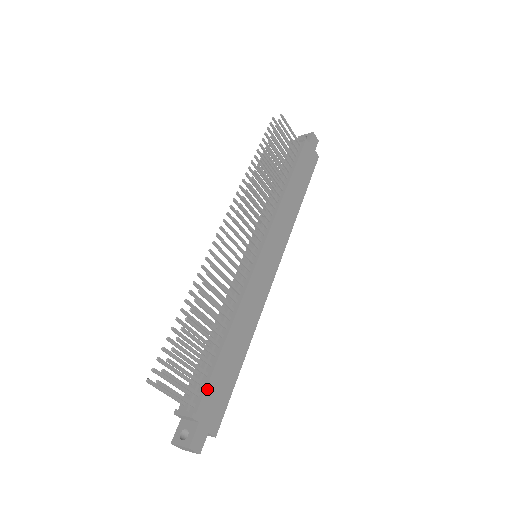
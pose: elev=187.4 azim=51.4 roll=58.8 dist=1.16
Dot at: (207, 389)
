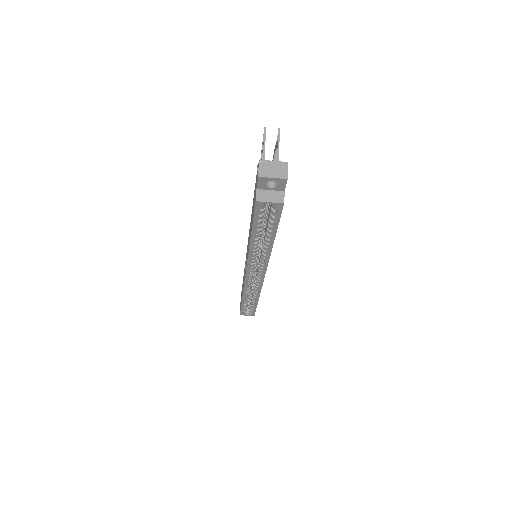
Dot at: occluded
